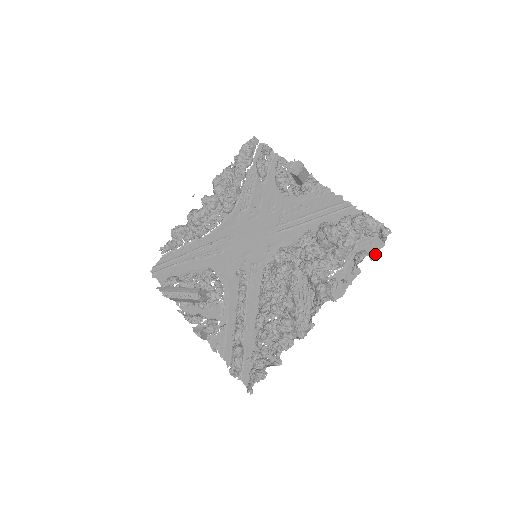
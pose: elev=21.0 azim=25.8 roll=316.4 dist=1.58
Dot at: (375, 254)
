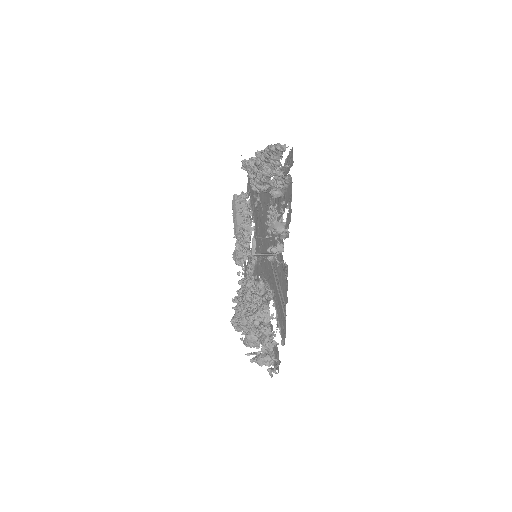
Dot at: occluded
